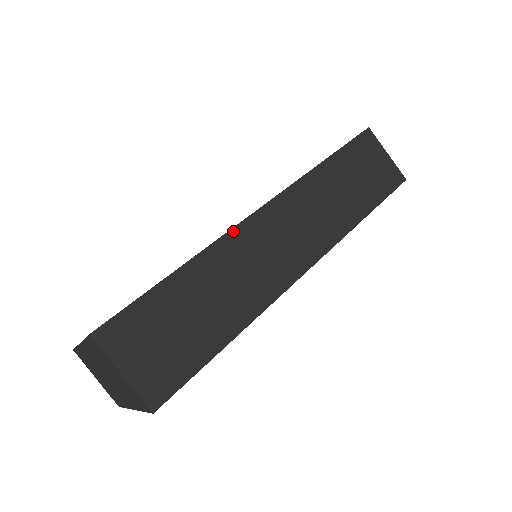
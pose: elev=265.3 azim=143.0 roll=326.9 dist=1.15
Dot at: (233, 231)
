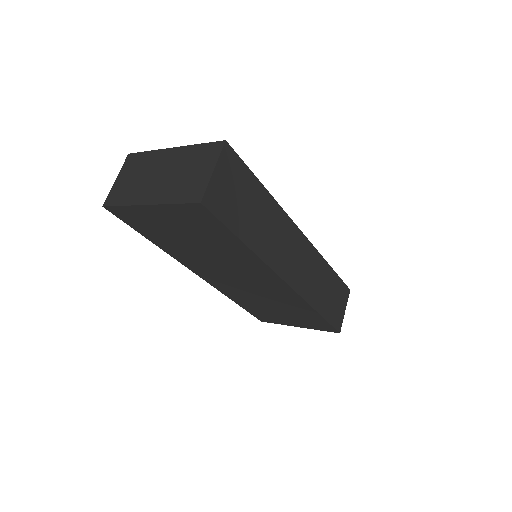
Dot at: (289, 219)
